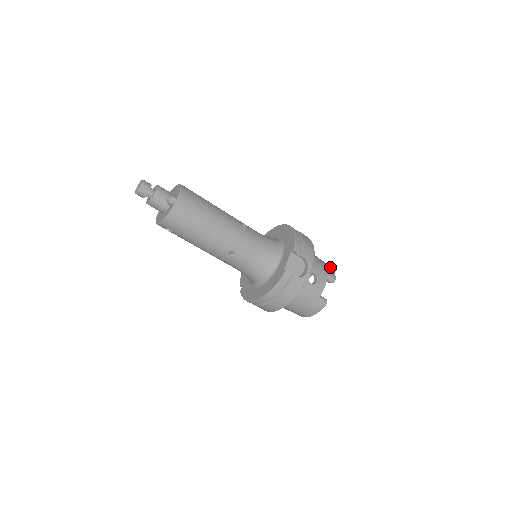
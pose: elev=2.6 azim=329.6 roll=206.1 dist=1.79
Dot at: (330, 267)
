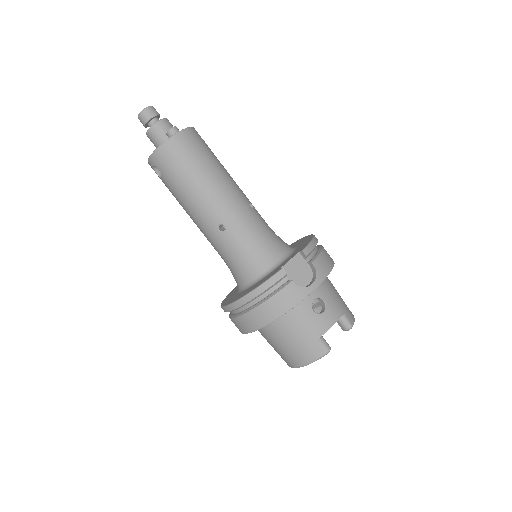
Dot at: occluded
